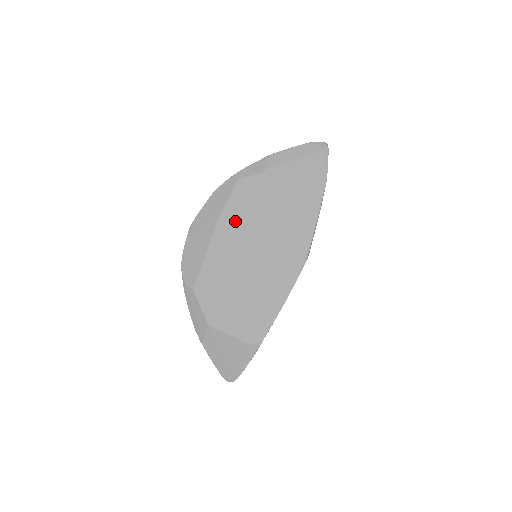
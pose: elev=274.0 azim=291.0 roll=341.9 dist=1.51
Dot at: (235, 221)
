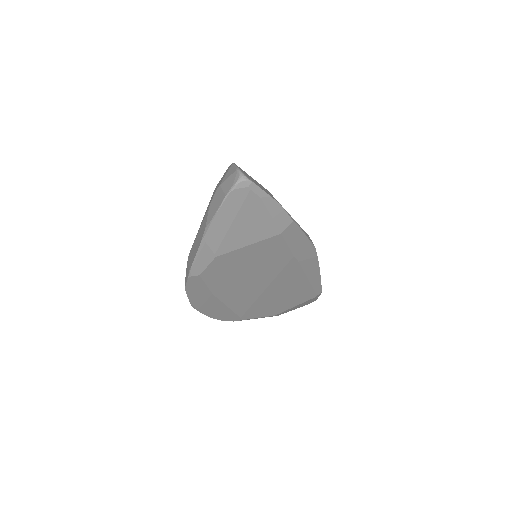
Dot at: (230, 287)
